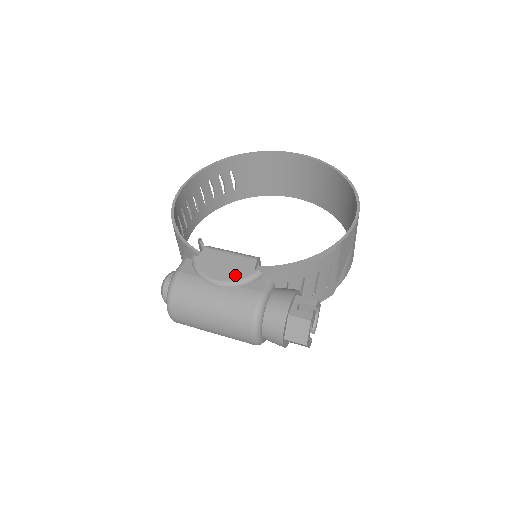
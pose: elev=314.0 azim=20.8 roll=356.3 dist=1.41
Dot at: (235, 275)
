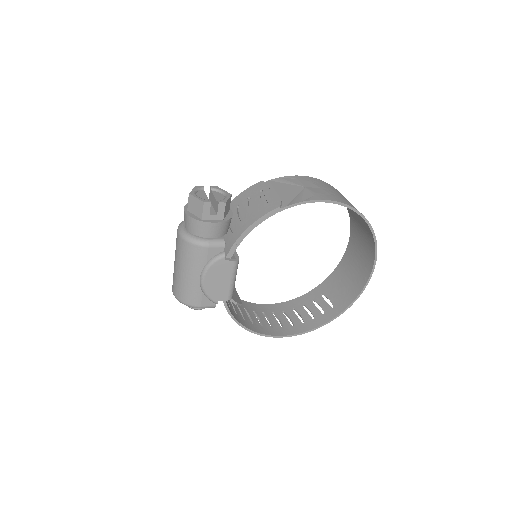
Dot at: occluded
